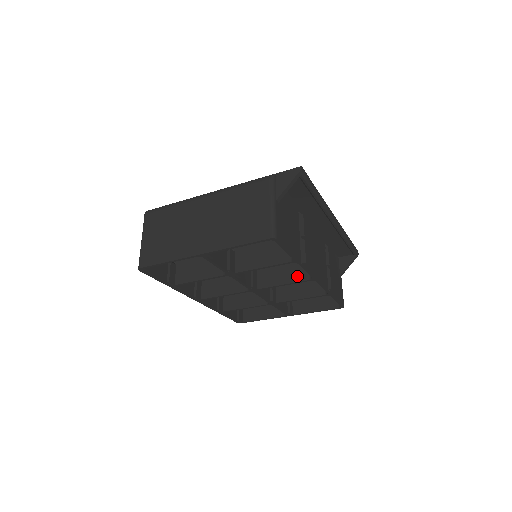
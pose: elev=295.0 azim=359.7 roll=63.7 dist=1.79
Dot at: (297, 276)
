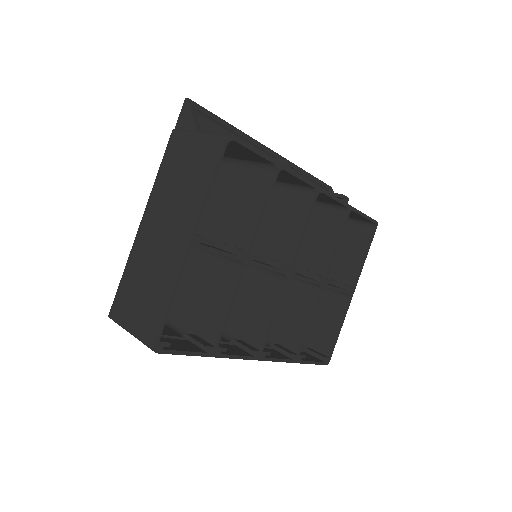
Dot at: (303, 209)
